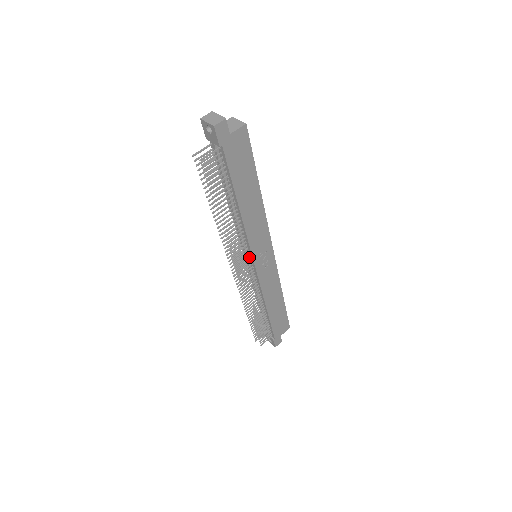
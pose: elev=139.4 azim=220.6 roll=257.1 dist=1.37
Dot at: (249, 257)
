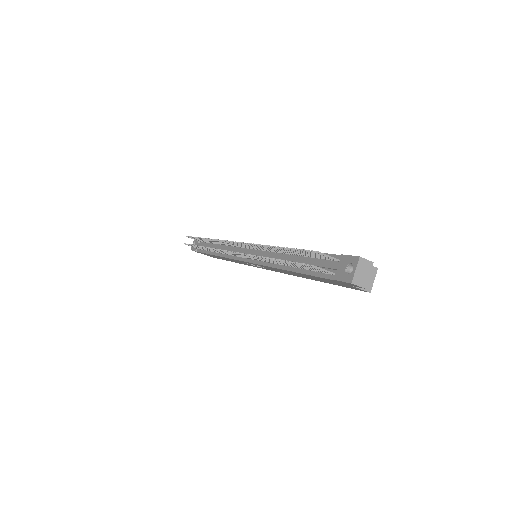
Dot at: occluded
